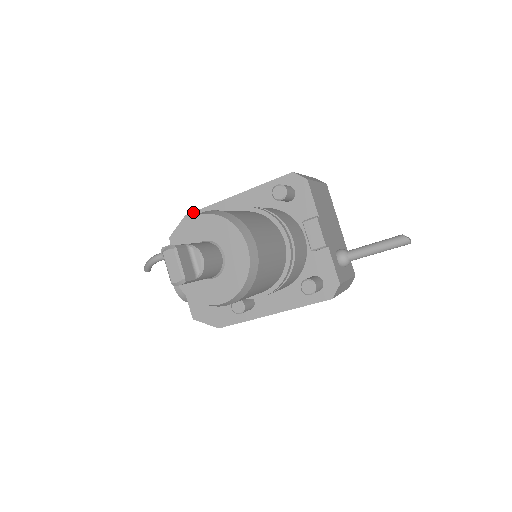
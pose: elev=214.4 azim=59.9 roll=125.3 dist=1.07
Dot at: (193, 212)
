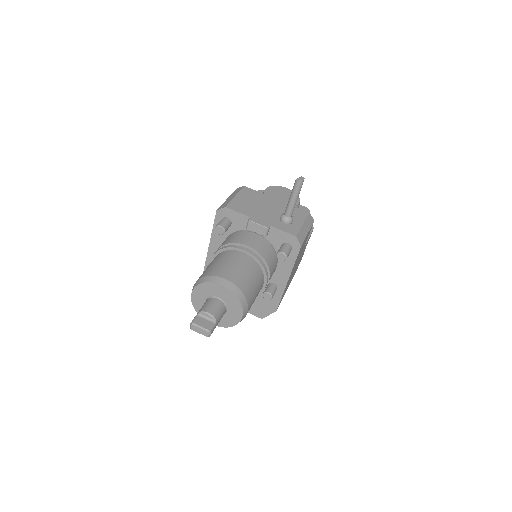
Dot at: occluded
